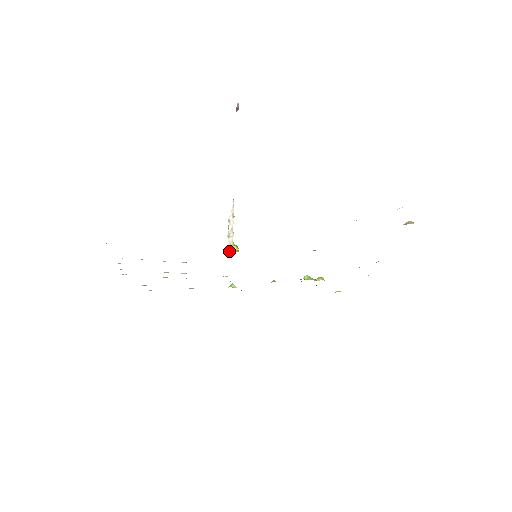
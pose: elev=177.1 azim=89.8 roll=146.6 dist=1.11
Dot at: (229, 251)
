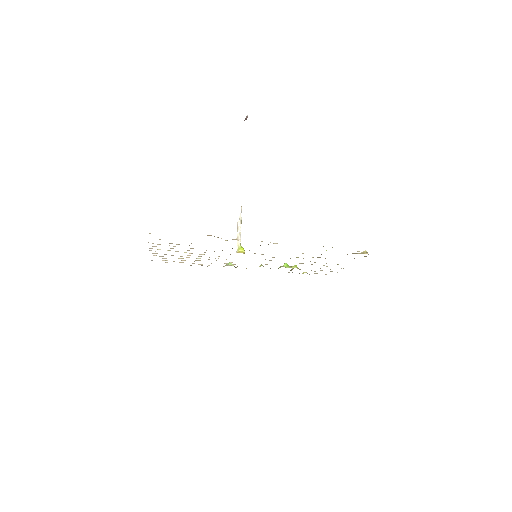
Dot at: (238, 252)
